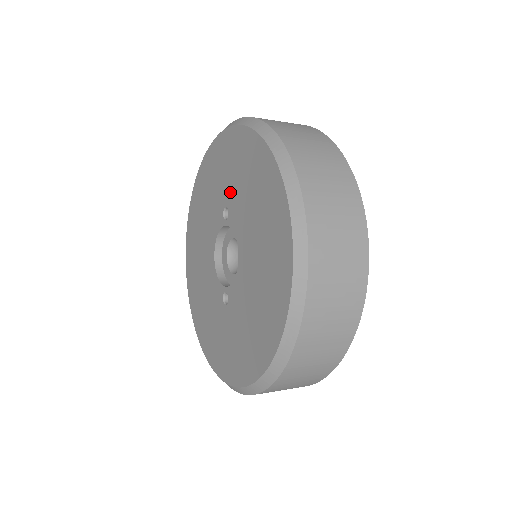
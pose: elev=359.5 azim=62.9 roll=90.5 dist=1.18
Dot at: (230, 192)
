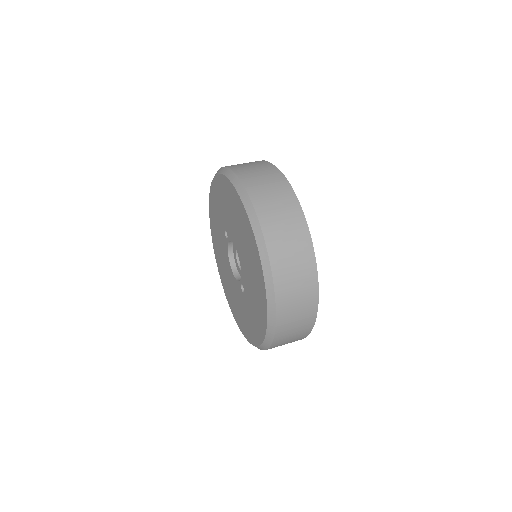
Dot at: (223, 219)
